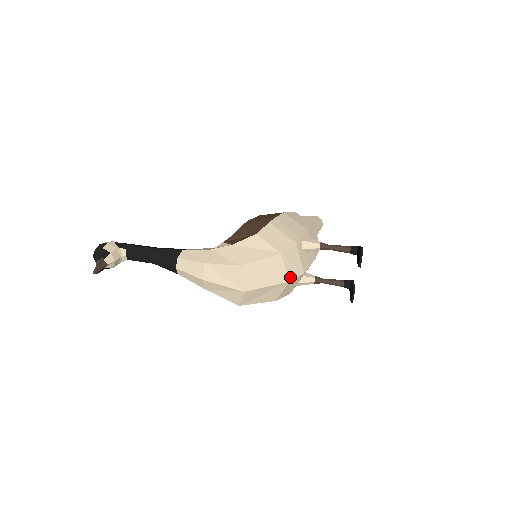
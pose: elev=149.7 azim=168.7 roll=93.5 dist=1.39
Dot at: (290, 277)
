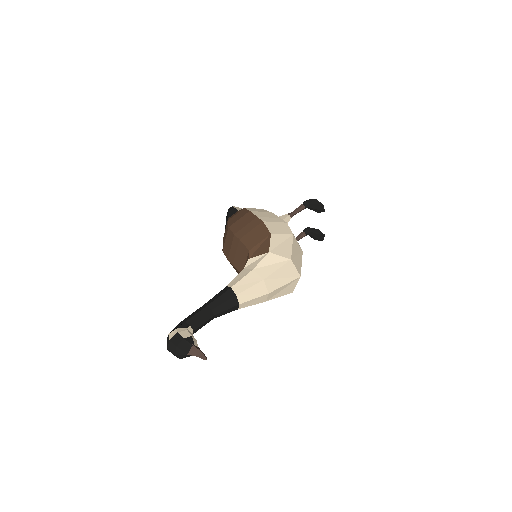
Dot at: occluded
